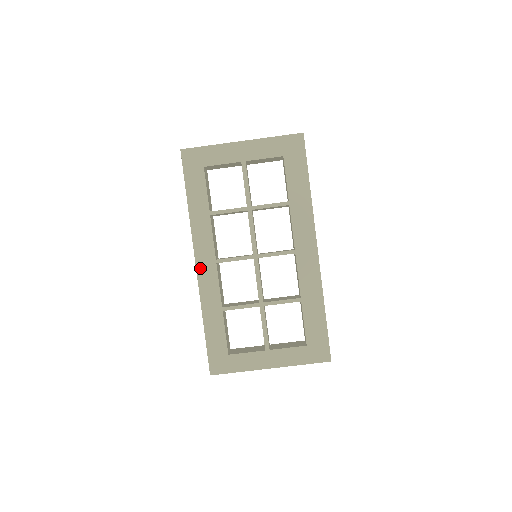
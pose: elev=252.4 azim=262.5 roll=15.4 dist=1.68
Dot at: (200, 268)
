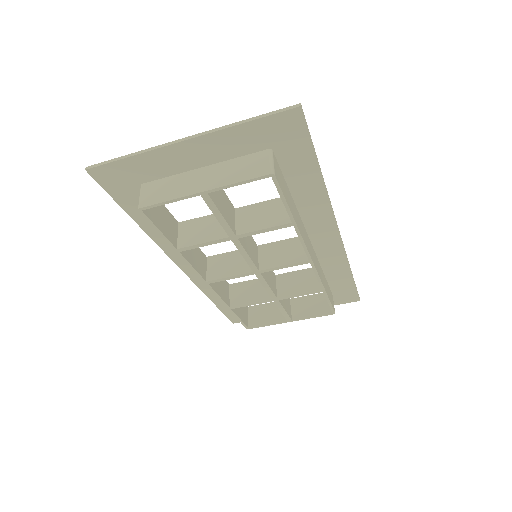
Dot at: (187, 270)
